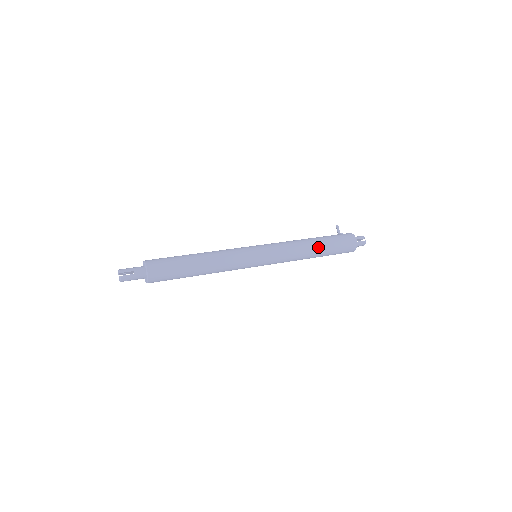
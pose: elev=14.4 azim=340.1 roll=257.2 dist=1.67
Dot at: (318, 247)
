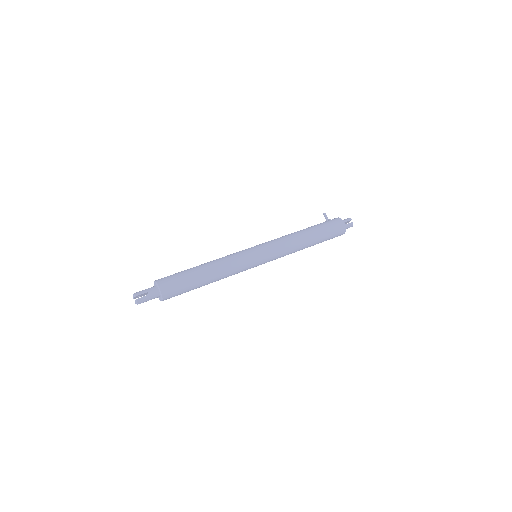
Dot at: (311, 236)
